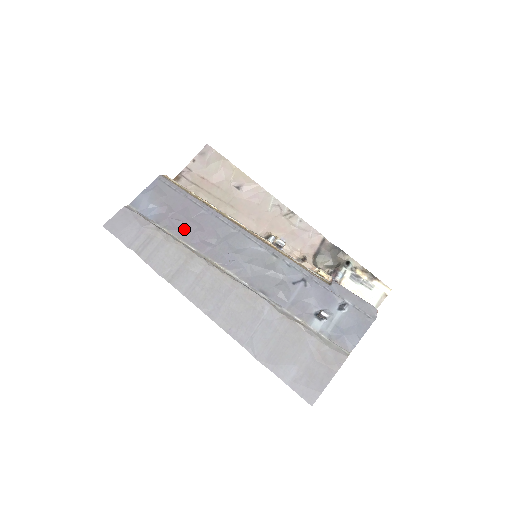
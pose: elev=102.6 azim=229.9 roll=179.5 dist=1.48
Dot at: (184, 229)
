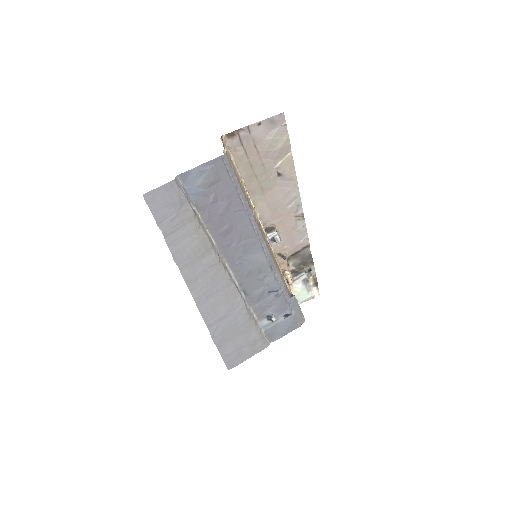
Dot at: (217, 221)
